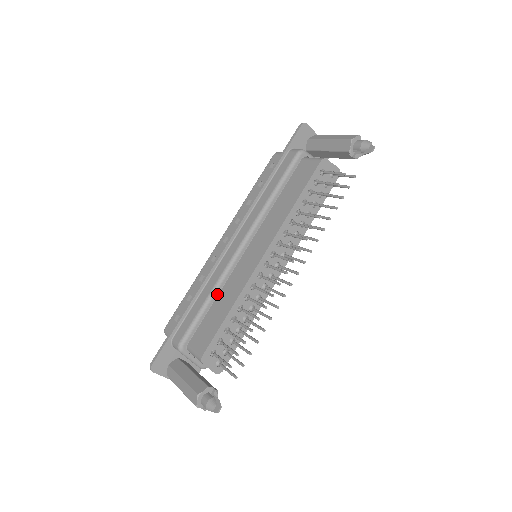
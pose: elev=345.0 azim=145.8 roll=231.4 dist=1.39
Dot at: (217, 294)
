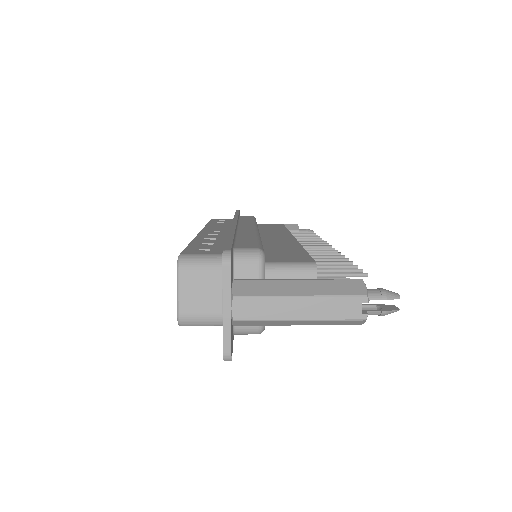
Dot at: occluded
